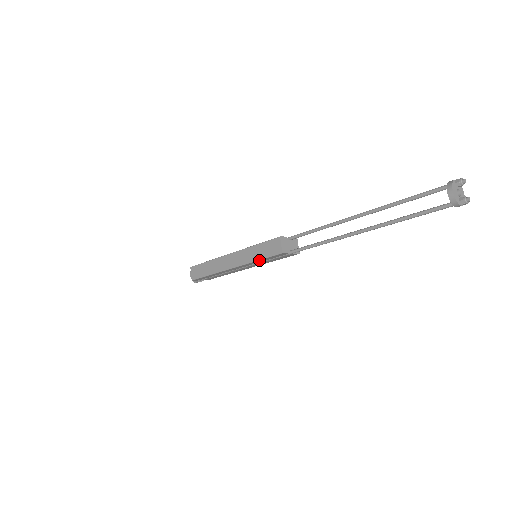
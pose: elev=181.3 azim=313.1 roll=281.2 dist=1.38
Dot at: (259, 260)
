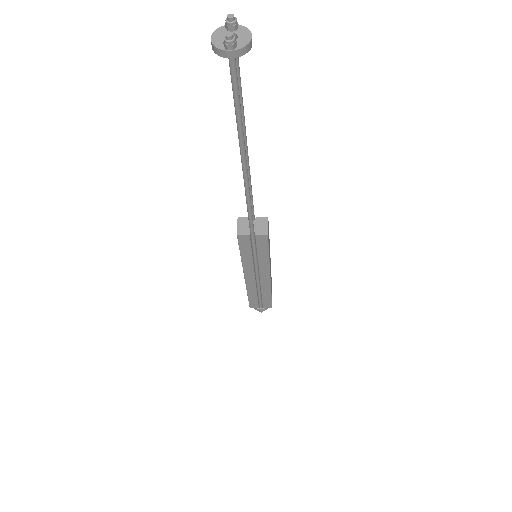
Dot at: (241, 255)
